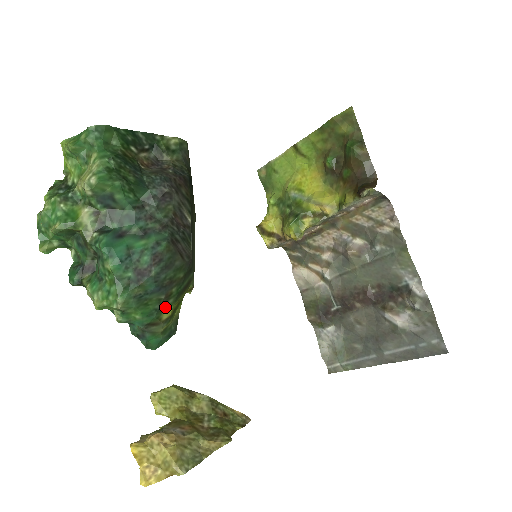
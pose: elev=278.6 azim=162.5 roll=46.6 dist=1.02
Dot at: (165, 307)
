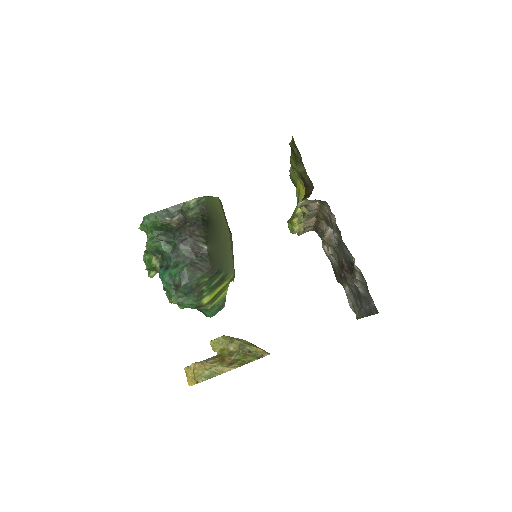
Dot at: (202, 297)
